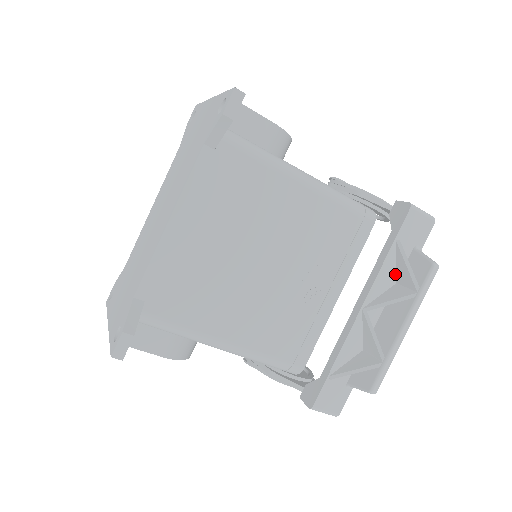
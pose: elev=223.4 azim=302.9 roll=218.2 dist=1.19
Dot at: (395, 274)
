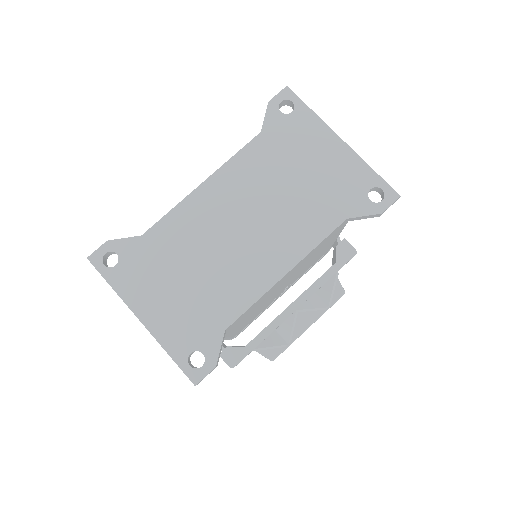
Dot at: (319, 288)
